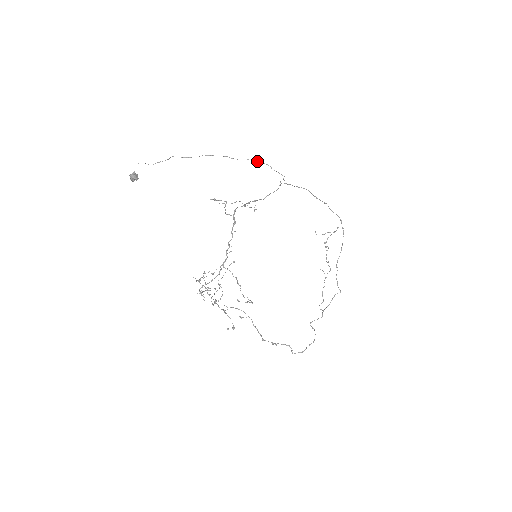
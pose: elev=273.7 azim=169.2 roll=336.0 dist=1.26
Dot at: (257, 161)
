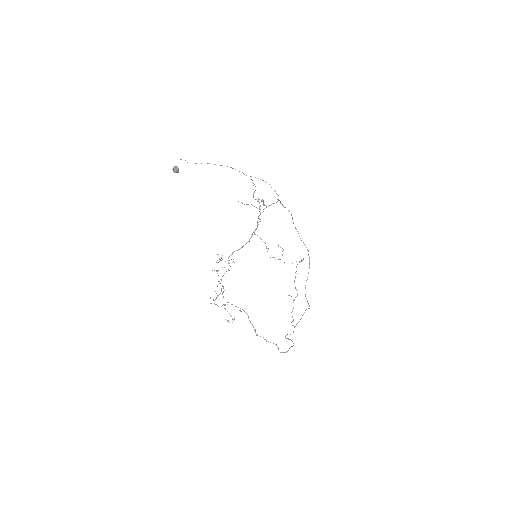
Dot at: (262, 180)
